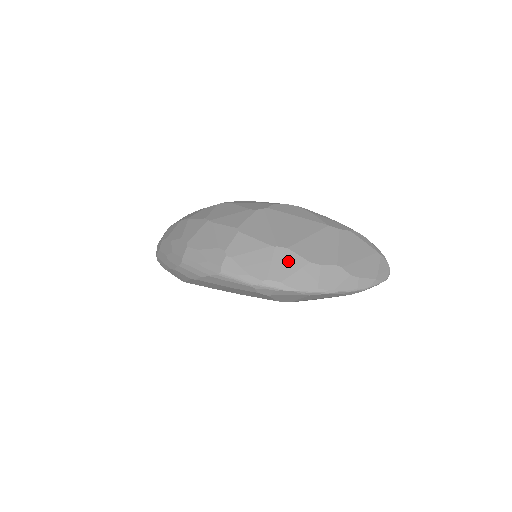
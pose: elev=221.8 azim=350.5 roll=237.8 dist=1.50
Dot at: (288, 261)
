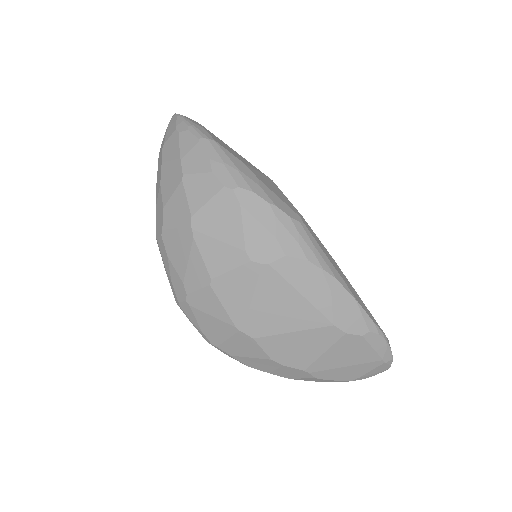
Dot at: (247, 347)
